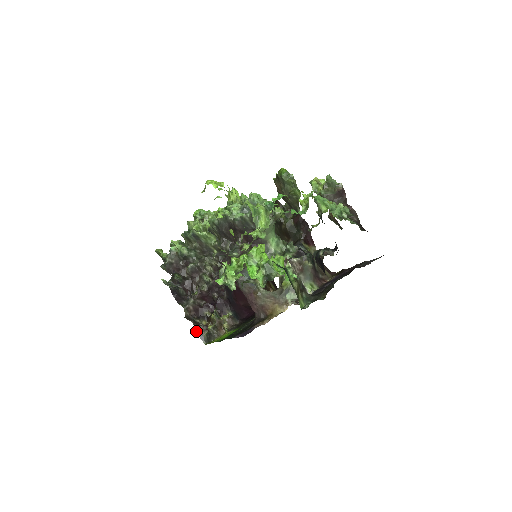
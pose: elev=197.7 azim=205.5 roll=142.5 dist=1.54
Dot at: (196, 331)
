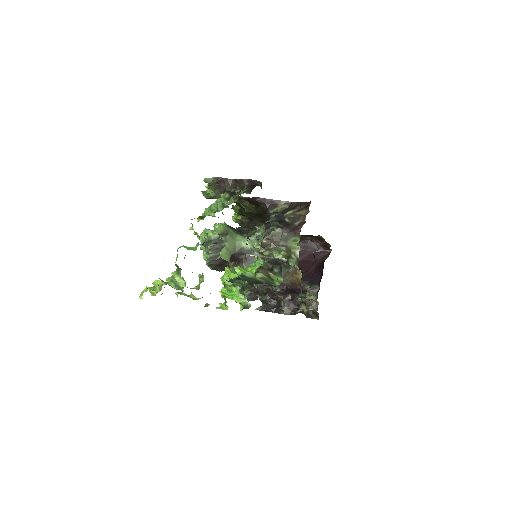
Dot at: (306, 317)
